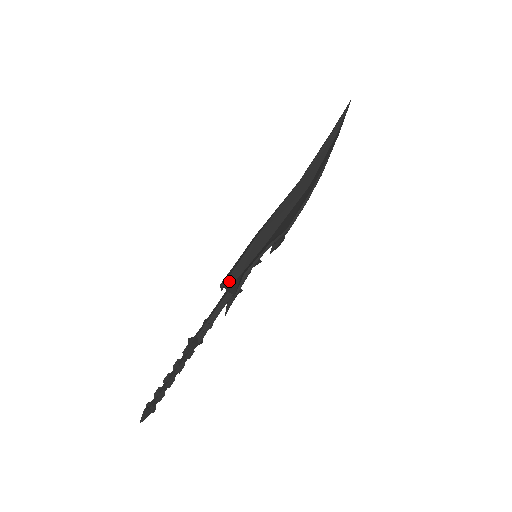
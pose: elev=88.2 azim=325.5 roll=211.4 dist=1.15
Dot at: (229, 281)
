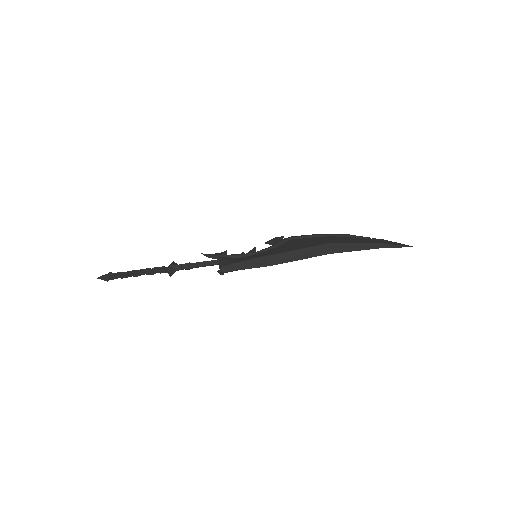
Dot at: (227, 272)
